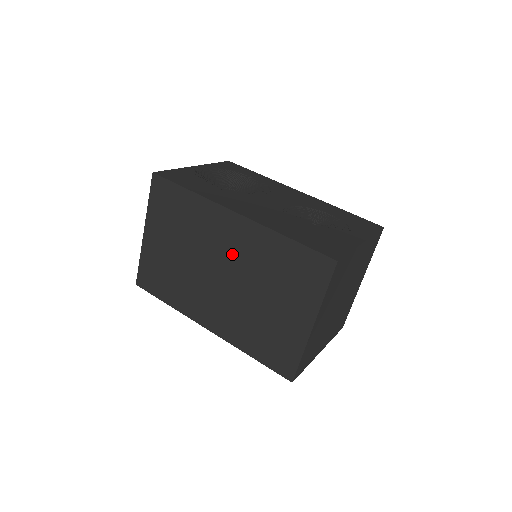
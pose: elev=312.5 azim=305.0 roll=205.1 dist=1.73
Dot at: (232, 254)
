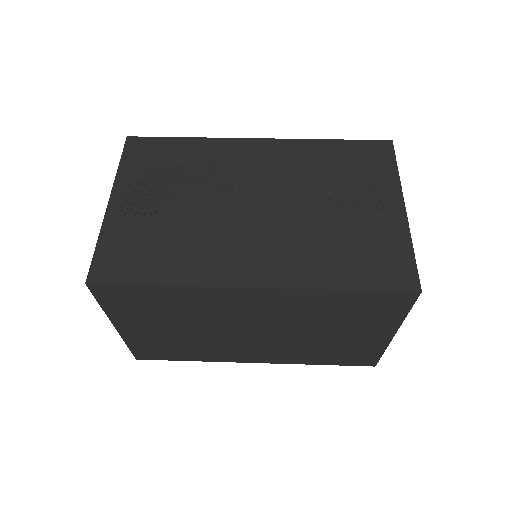
Dot at: (263, 317)
